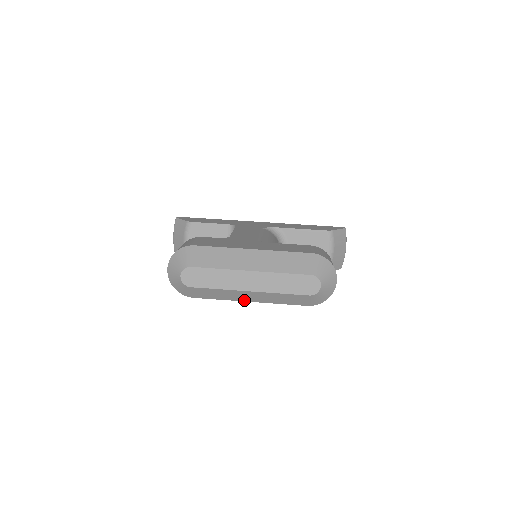
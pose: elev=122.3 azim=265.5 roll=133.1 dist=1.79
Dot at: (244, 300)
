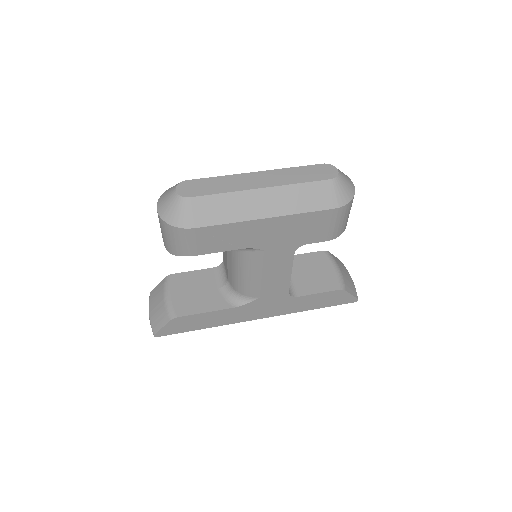
Dot at: (258, 216)
